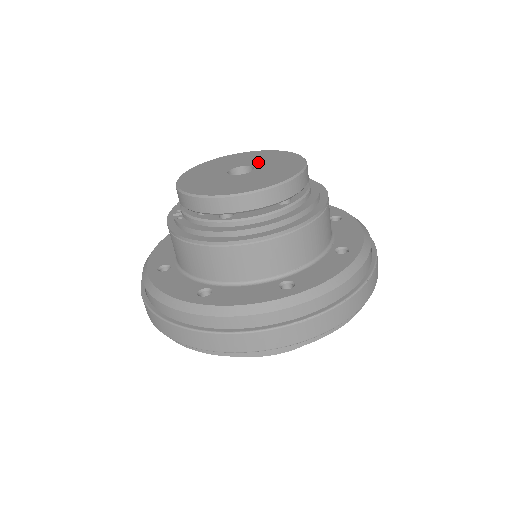
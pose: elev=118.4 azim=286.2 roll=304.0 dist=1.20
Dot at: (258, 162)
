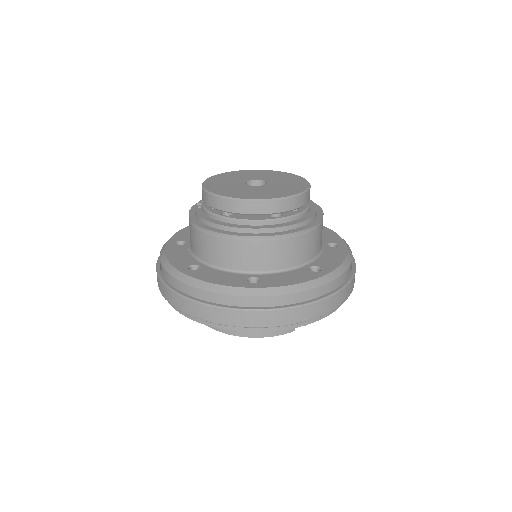
Dot at: (274, 180)
